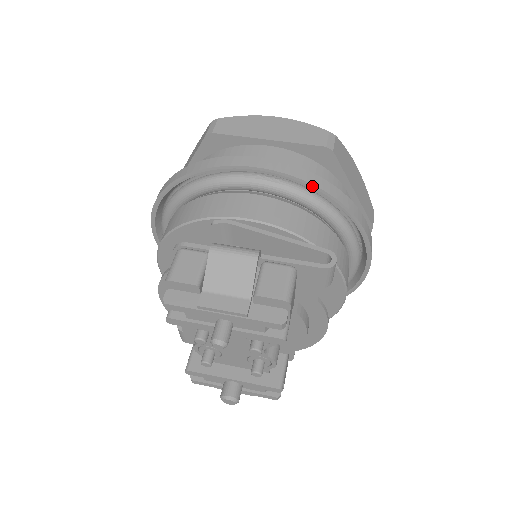
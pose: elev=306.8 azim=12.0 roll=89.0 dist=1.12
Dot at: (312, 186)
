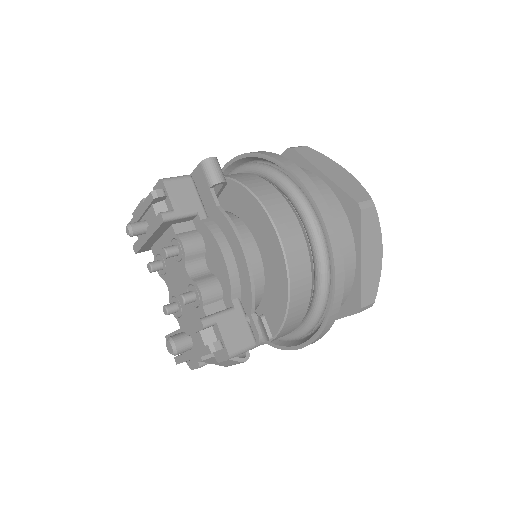
Dot at: (248, 155)
